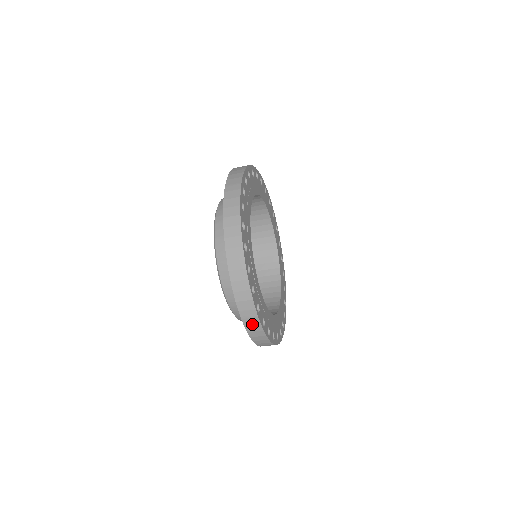
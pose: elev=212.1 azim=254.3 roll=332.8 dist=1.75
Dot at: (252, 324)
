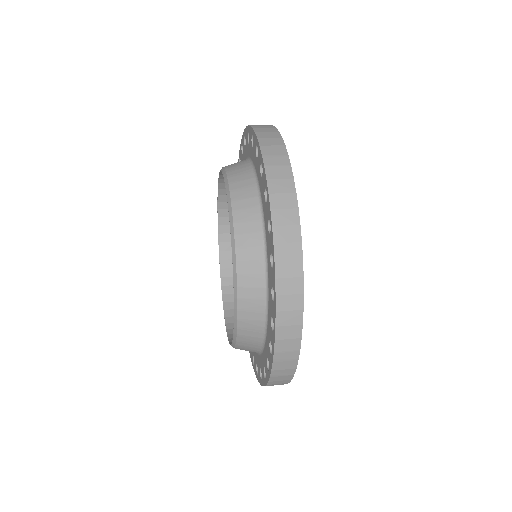
Dot at: (284, 368)
